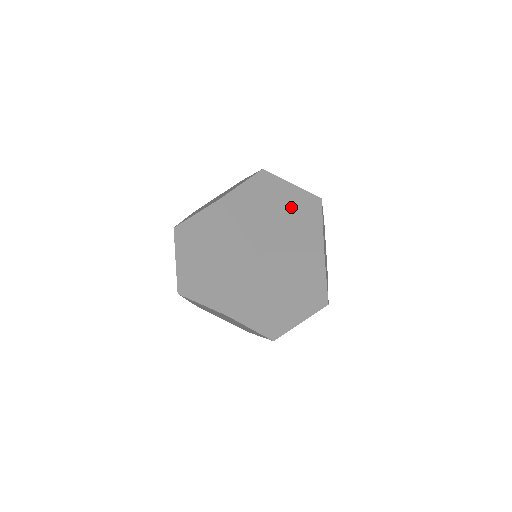
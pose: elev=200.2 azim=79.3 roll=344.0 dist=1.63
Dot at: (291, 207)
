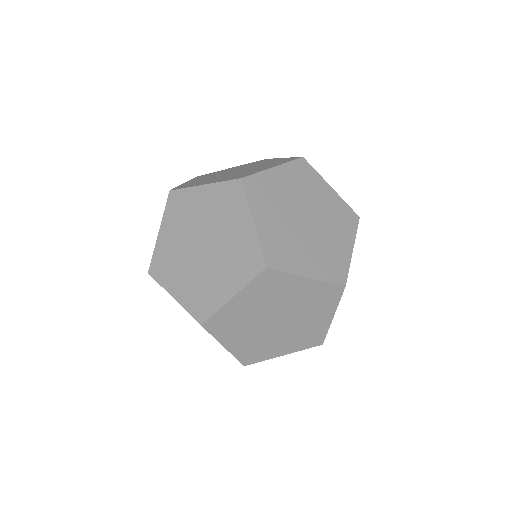
Dot at: (212, 225)
